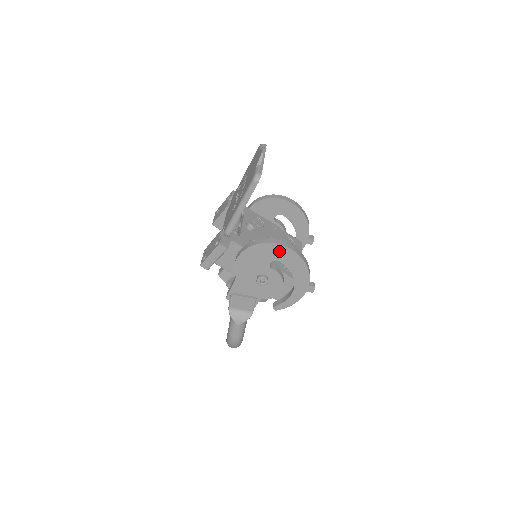
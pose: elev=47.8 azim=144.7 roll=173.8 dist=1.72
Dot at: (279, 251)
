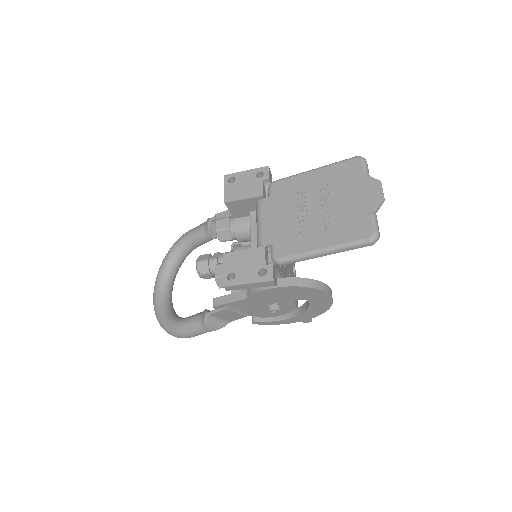
Dot at: (319, 296)
